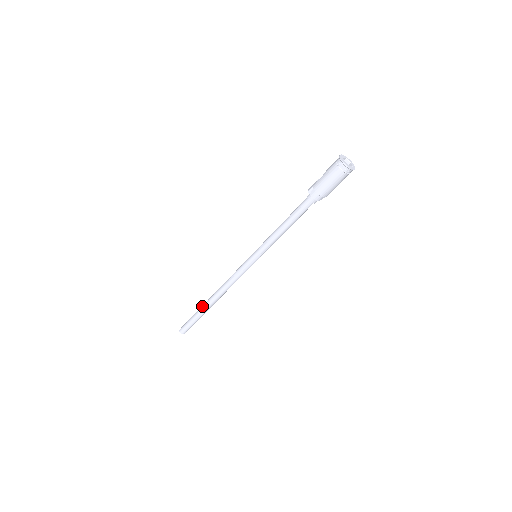
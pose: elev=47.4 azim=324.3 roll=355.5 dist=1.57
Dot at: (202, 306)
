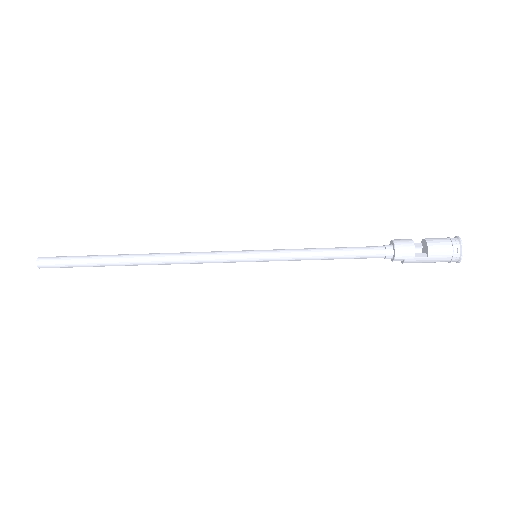
Dot at: (112, 264)
